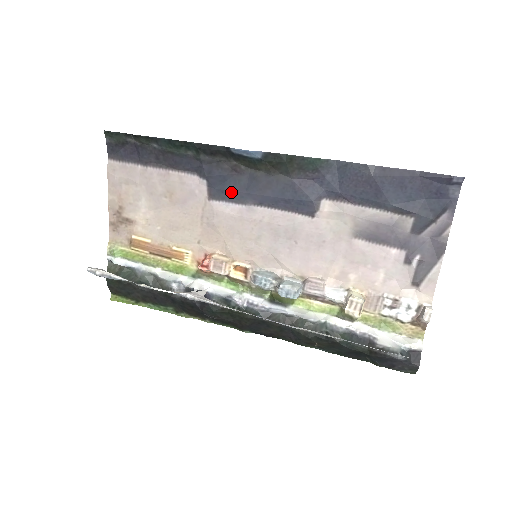
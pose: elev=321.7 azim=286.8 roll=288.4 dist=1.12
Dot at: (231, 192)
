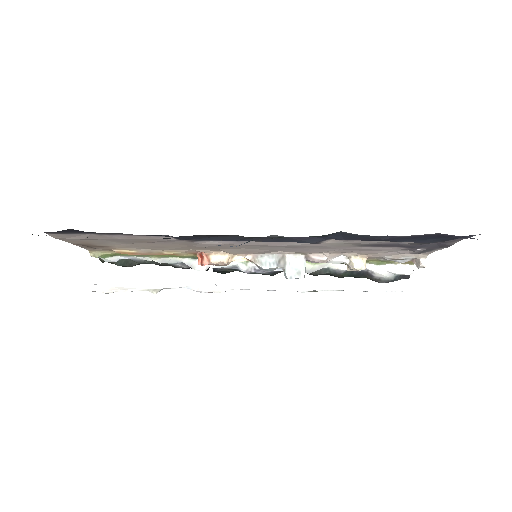
Dot at: (216, 240)
